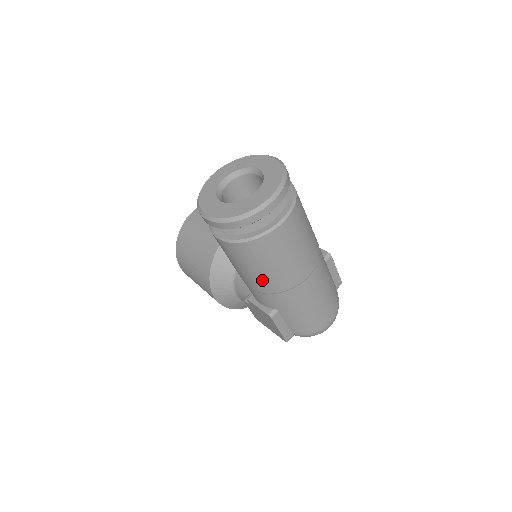
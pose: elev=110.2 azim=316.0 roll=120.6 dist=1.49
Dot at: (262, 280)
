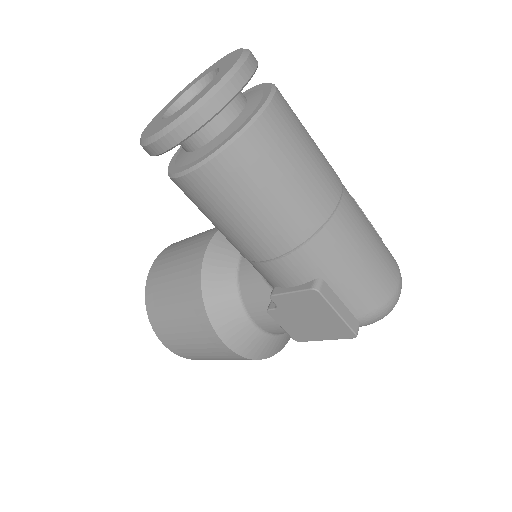
Dot at: (280, 220)
